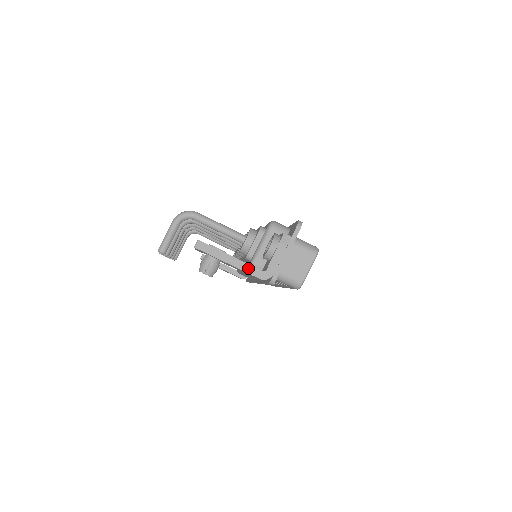
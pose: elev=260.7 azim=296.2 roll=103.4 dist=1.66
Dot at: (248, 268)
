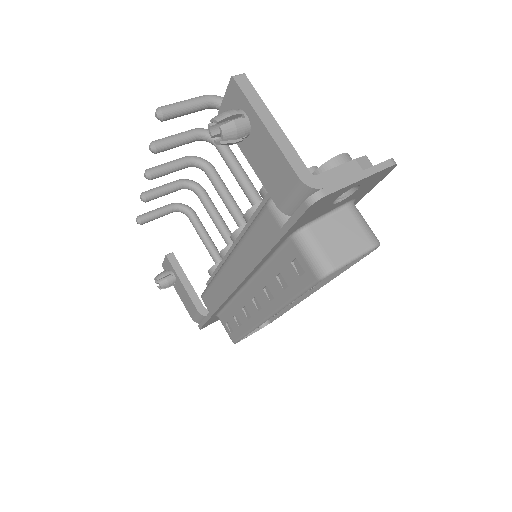
Dot at: (291, 153)
